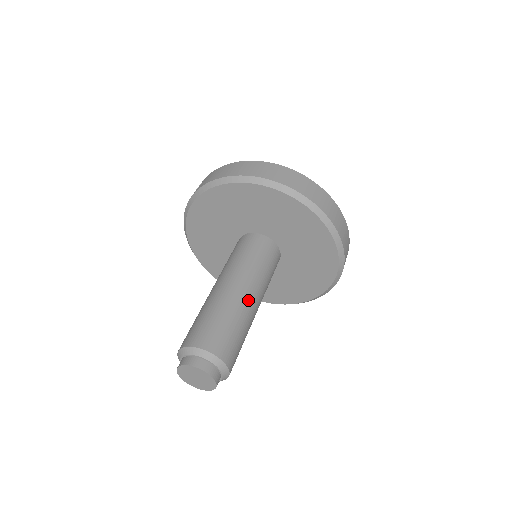
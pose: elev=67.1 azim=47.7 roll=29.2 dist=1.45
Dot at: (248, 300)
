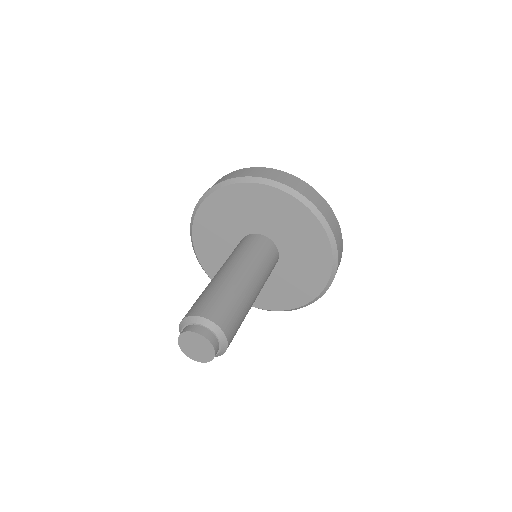
Dot at: (249, 286)
